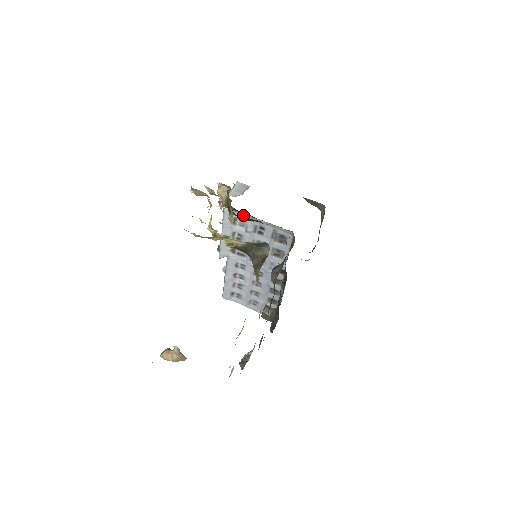
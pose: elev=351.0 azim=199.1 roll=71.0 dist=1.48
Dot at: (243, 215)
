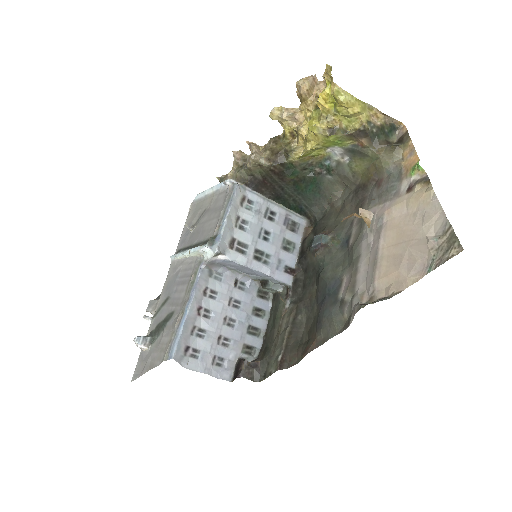
Dot at: (254, 194)
